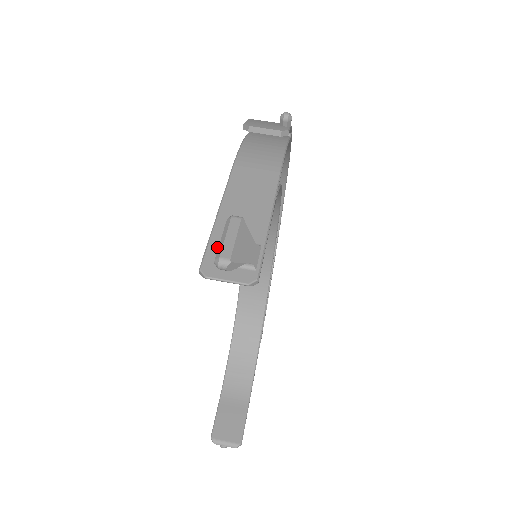
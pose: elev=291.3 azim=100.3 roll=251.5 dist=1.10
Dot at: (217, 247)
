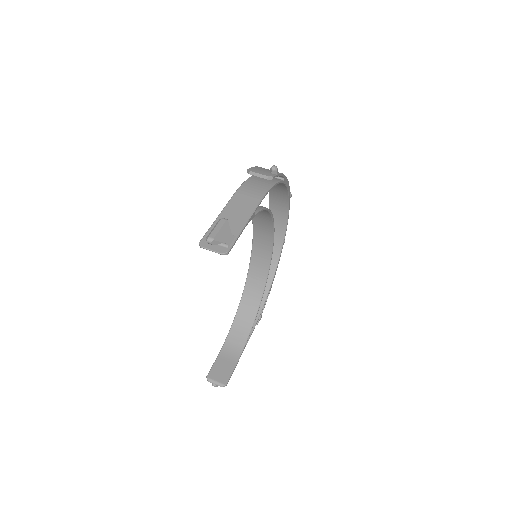
Dot at: occluded
